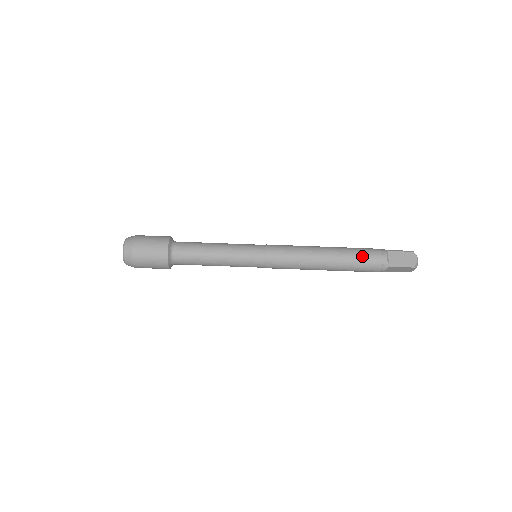
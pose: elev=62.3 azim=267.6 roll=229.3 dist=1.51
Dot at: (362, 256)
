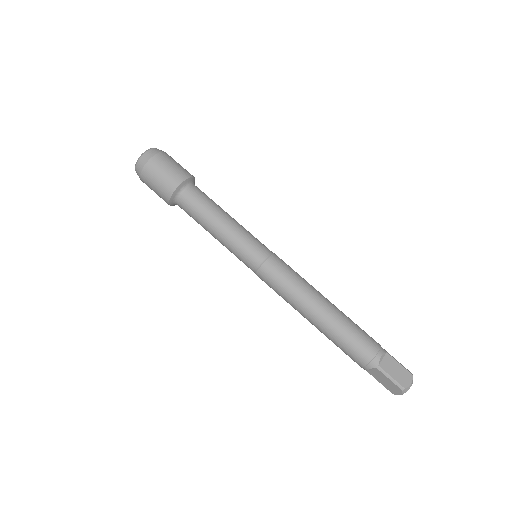
Dot at: (358, 335)
